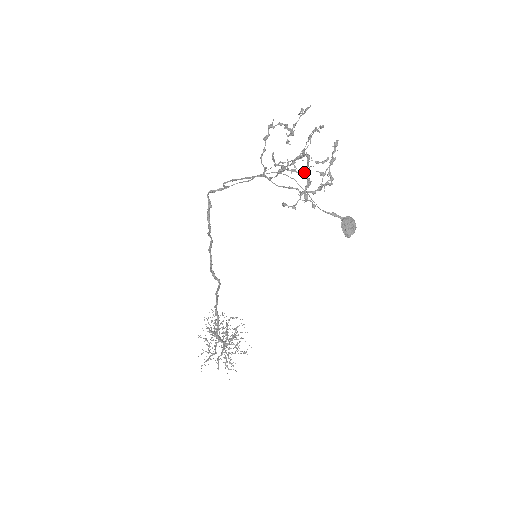
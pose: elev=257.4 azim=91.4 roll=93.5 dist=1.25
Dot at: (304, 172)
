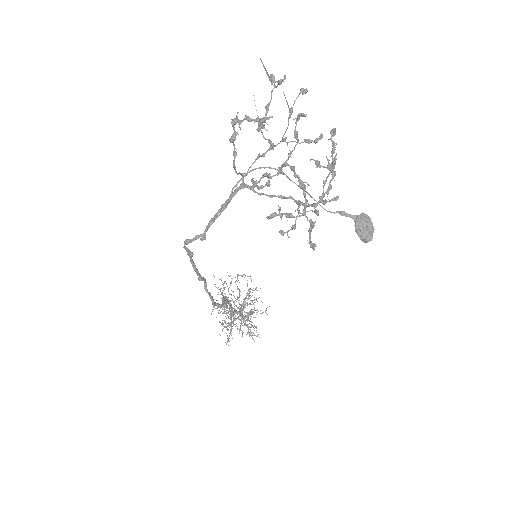
Dot at: (303, 214)
